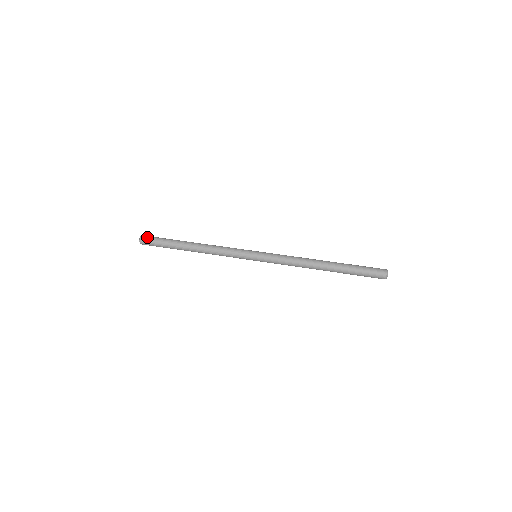
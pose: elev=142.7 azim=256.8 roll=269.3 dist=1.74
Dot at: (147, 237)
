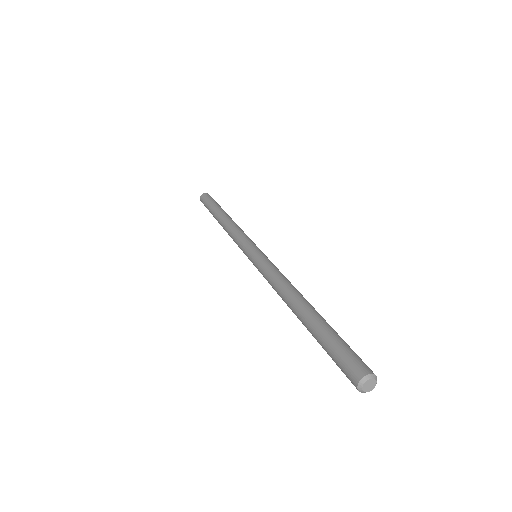
Dot at: (203, 198)
